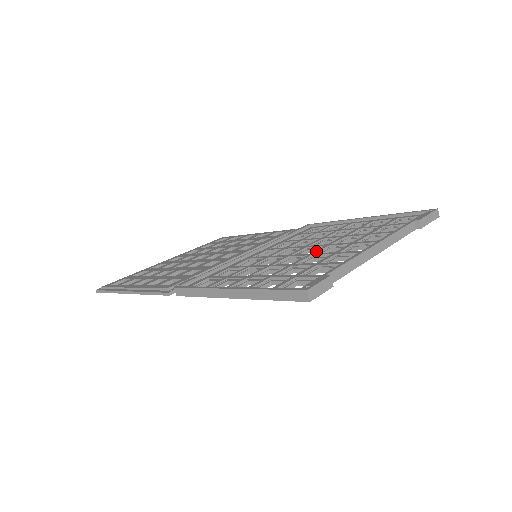
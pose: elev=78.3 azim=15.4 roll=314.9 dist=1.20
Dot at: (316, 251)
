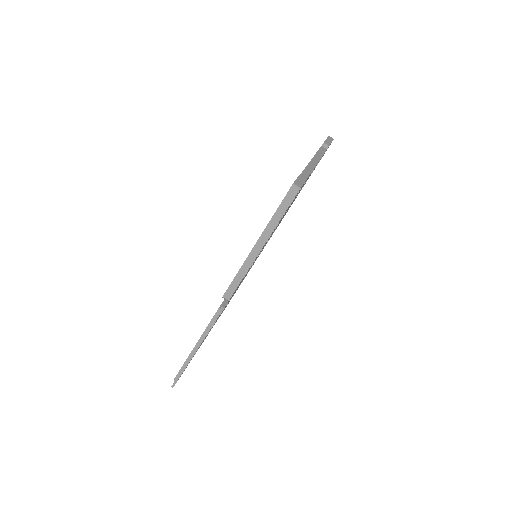
Dot at: occluded
